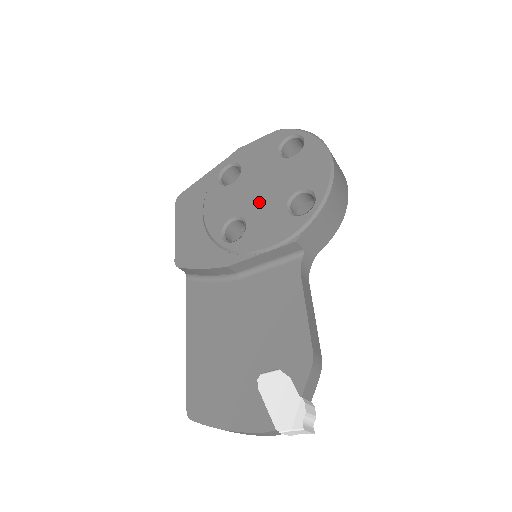
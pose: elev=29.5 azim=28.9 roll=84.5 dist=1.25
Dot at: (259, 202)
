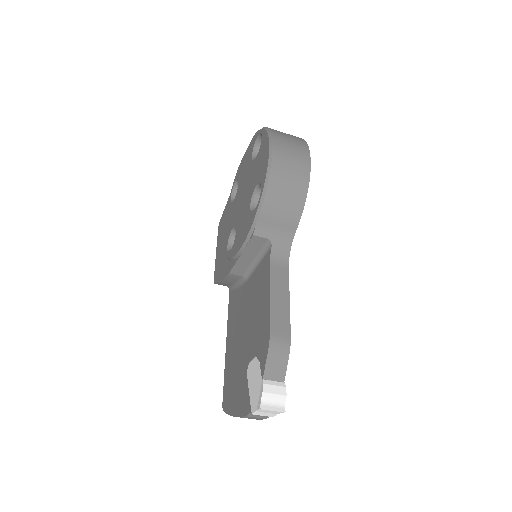
Dot at: (241, 208)
